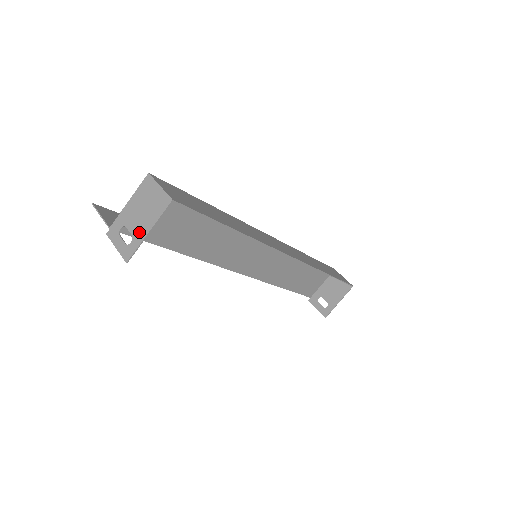
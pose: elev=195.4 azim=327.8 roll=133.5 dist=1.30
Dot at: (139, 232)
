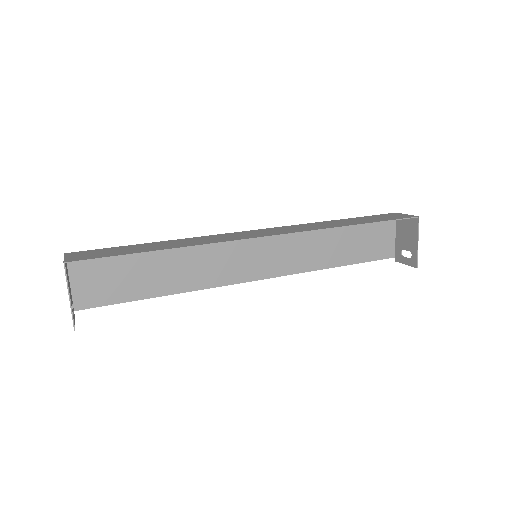
Dot at: (70, 302)
